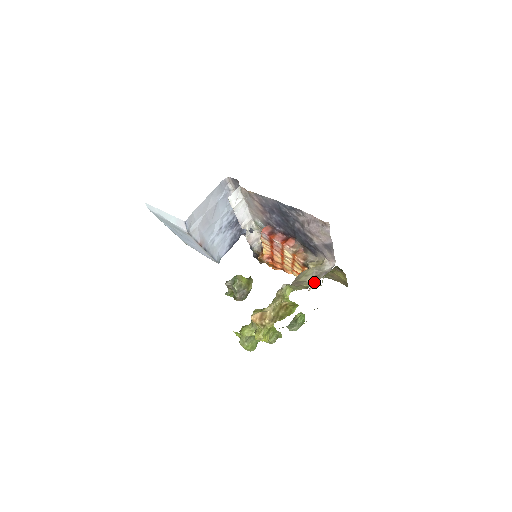
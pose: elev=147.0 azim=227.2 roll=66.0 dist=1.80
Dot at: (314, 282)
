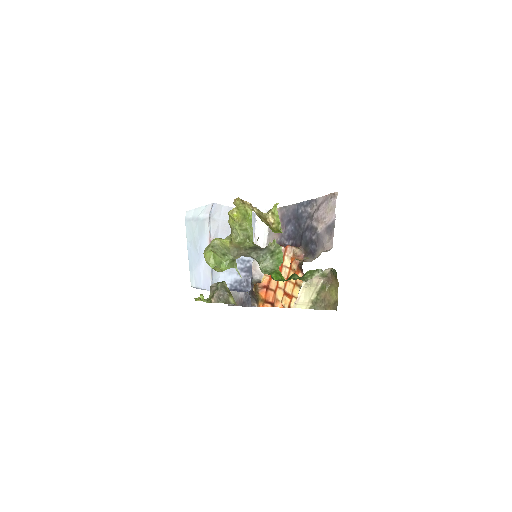
Dot at: occluded
